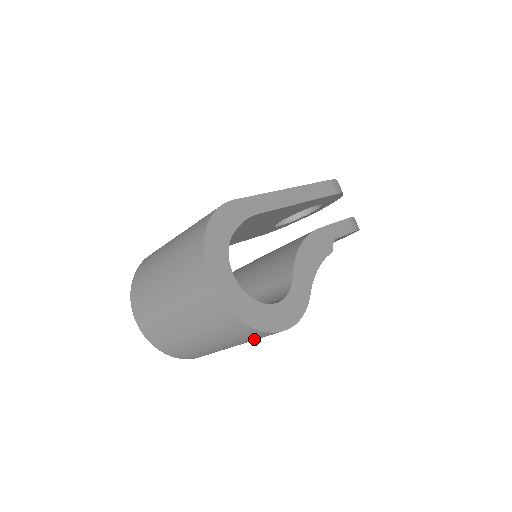
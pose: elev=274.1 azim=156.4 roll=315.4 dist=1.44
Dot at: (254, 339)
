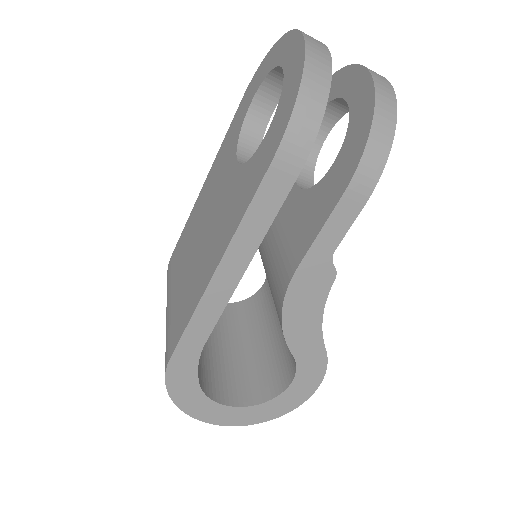
Dot at: occluded
